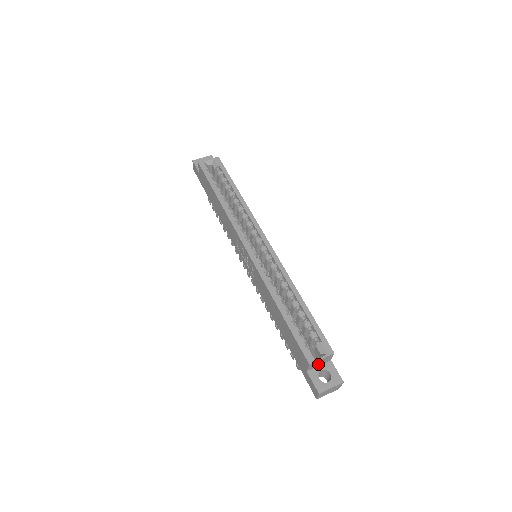
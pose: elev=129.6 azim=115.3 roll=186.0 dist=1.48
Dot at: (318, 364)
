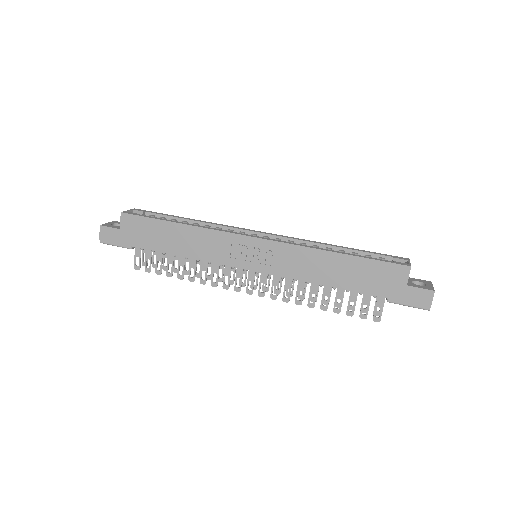
Dot at: occluded
